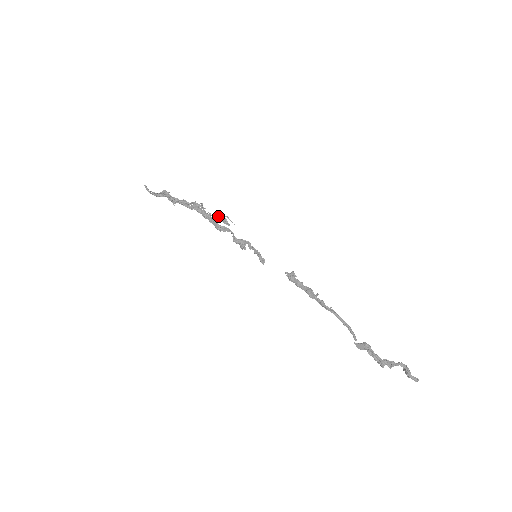
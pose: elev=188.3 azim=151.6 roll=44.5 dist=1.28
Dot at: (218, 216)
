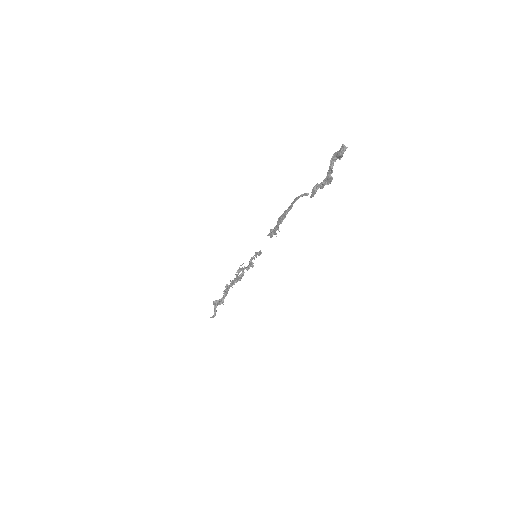
Dot at: (238, 273)
